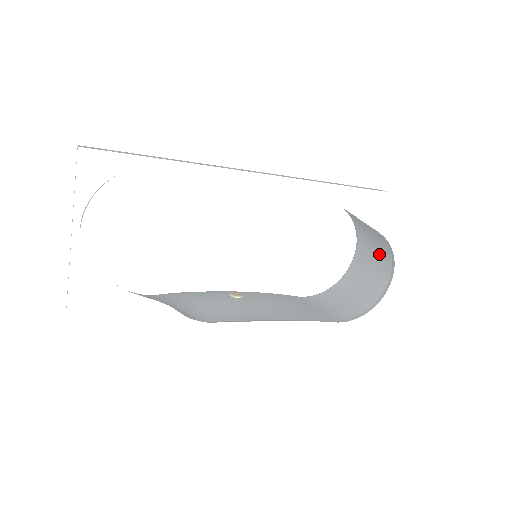
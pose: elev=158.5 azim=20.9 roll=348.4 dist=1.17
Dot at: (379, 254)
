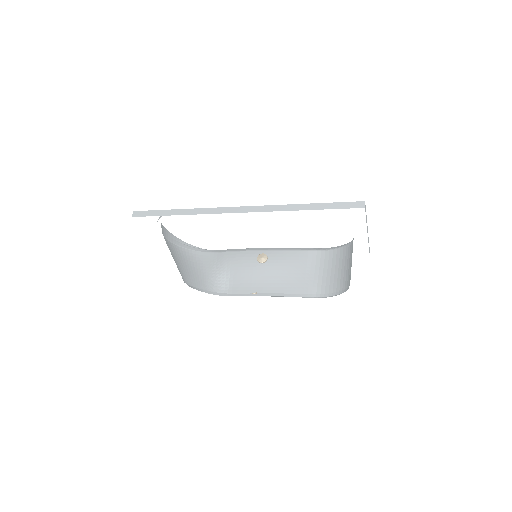
Dot at: occluded
